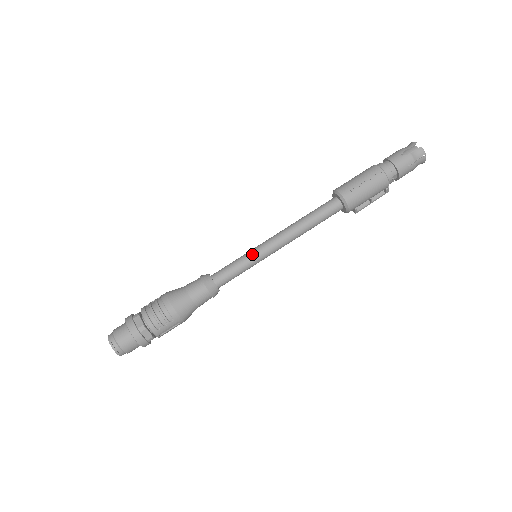
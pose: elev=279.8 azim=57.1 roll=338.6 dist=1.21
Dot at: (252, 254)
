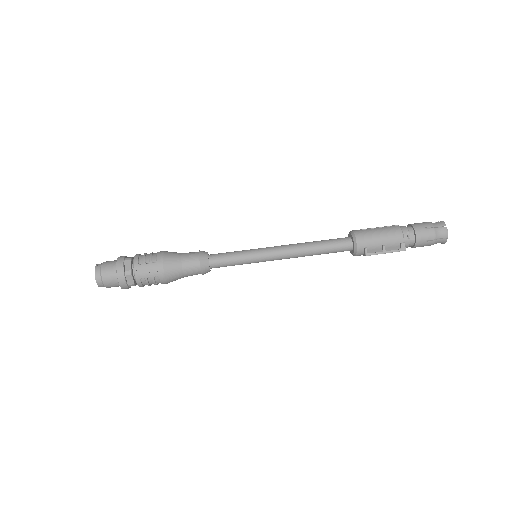
Dot at: (252, 249)
